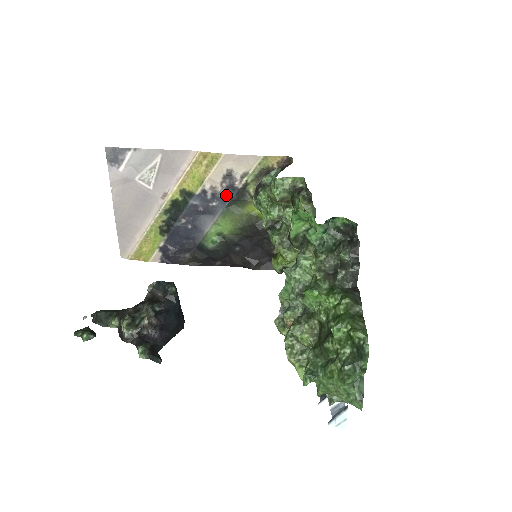
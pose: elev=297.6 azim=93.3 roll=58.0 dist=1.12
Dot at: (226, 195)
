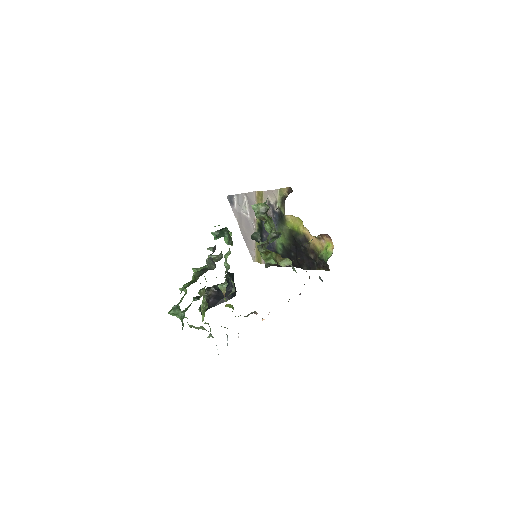
Dot at: (275, 217)
